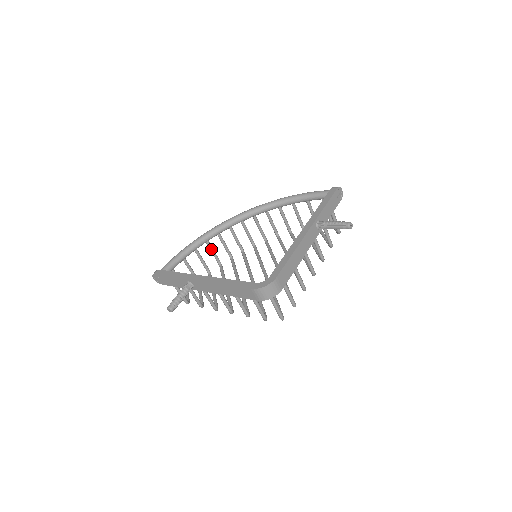
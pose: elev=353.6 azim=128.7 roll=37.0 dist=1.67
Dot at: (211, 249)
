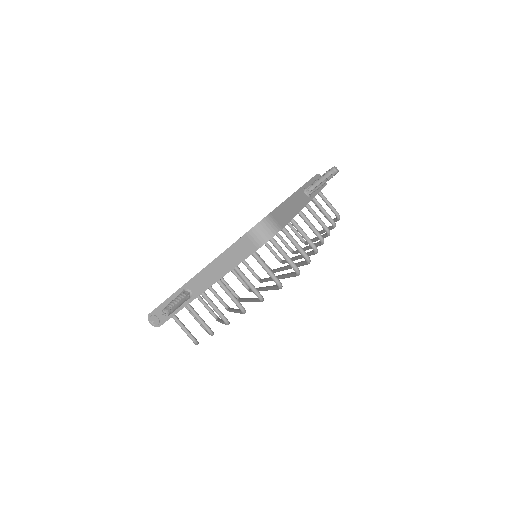
Dot at: (212, 291)
